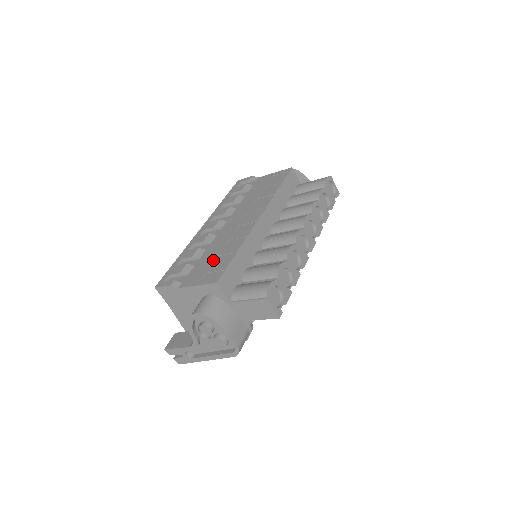
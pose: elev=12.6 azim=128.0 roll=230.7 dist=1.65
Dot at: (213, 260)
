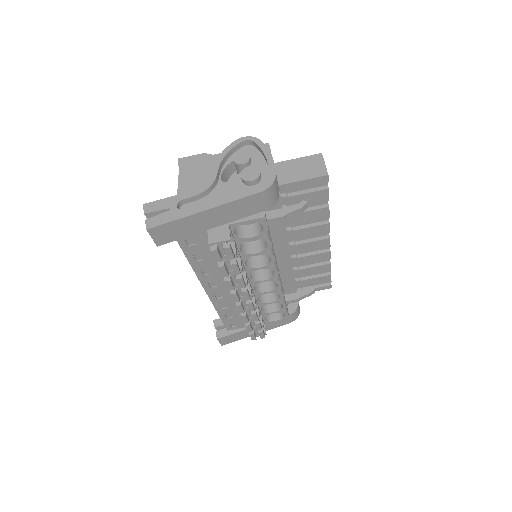
Dot at: occluded
